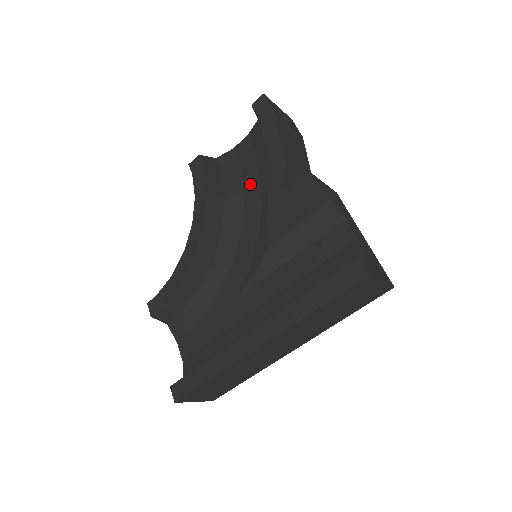
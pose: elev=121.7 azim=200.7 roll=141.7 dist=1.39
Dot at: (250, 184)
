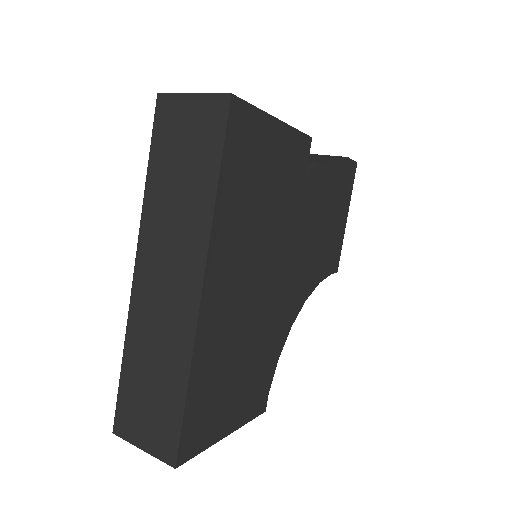
Dot at: occluded
